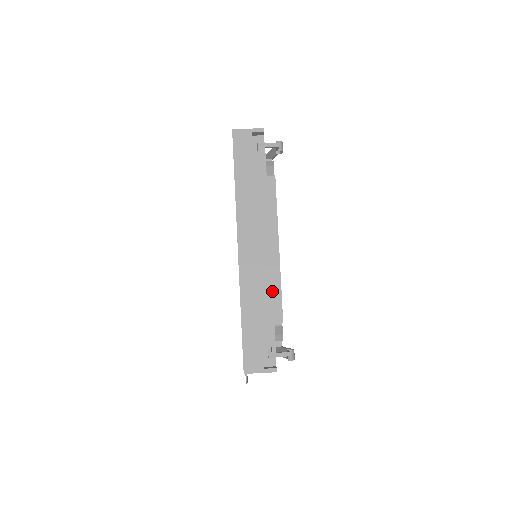
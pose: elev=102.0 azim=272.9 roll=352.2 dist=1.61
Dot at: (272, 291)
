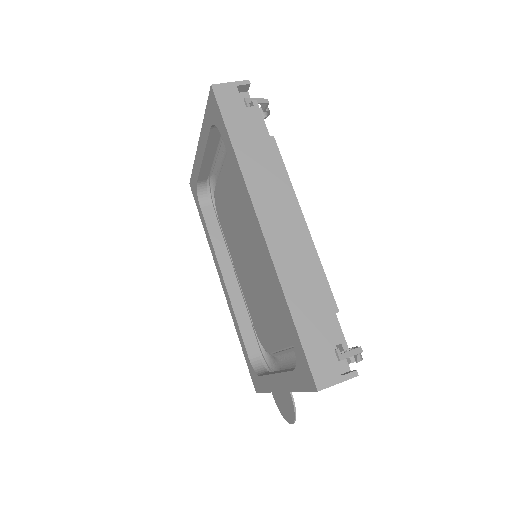
Dot at: (319, 270)
